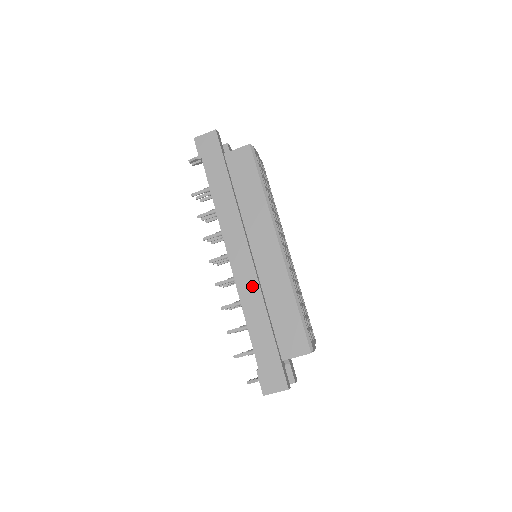
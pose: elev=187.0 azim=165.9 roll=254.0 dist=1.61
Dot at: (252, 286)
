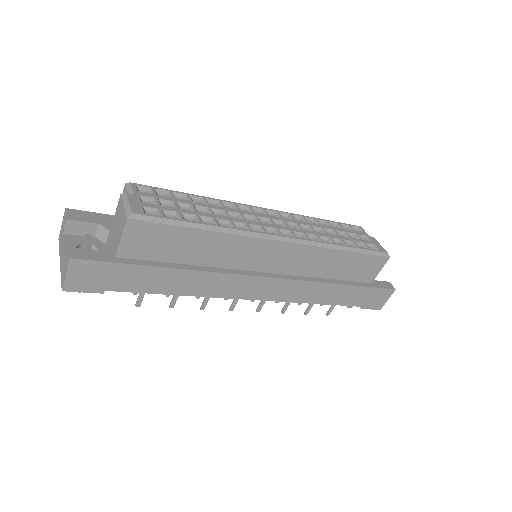
Dot at: (300, 288)
